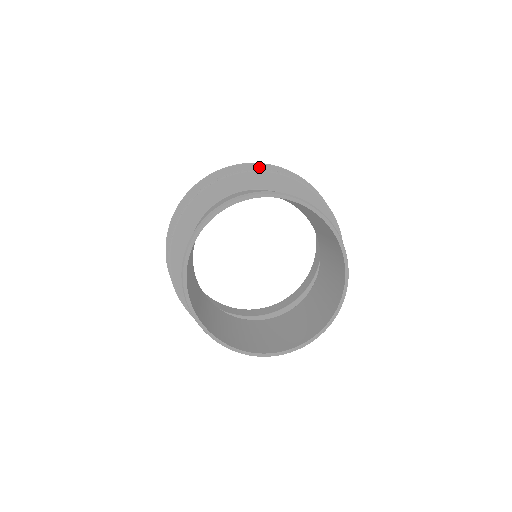
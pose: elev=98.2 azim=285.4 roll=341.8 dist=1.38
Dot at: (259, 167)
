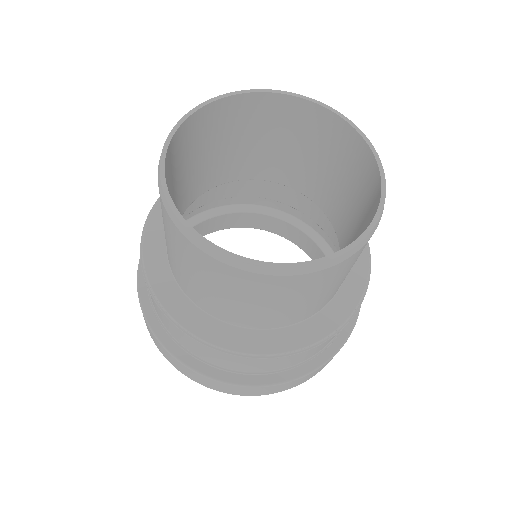
Dot at: occluded
